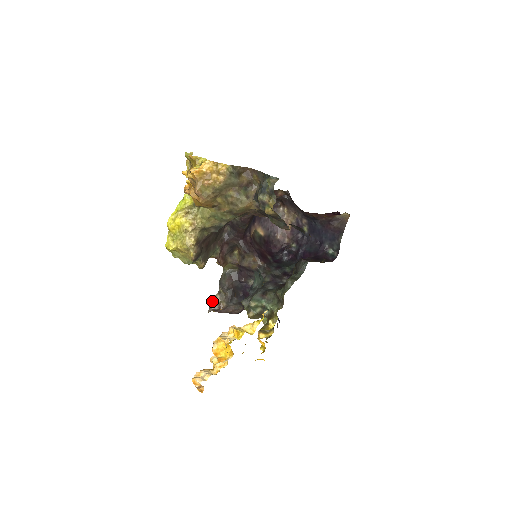
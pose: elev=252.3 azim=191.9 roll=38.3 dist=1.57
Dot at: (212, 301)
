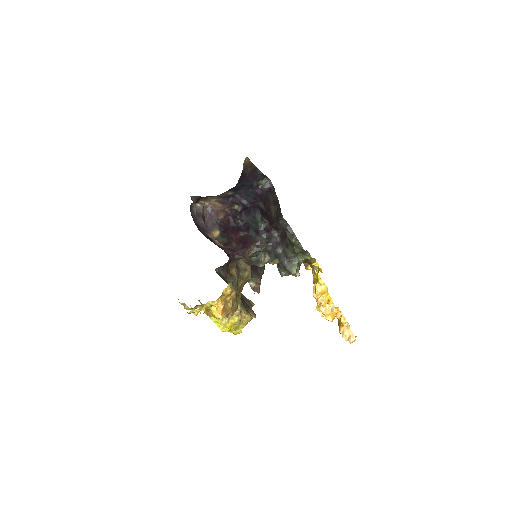
Dot at: (253, 289)
